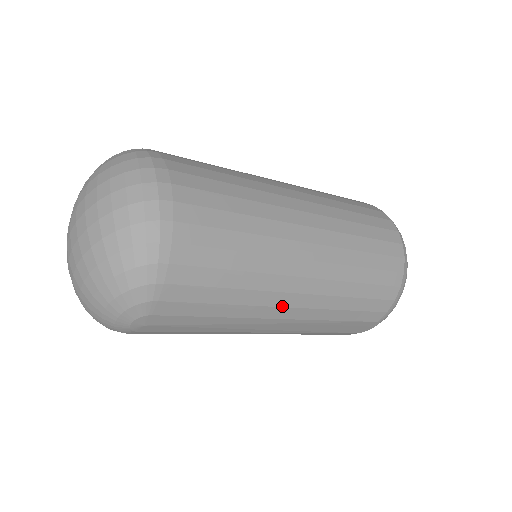
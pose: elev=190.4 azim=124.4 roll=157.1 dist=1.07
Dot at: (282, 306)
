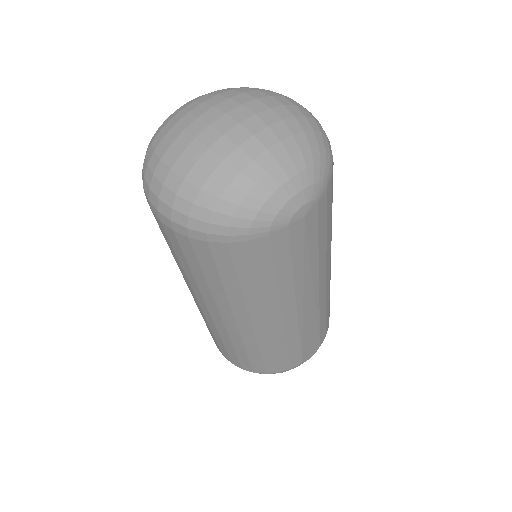
Dot at: (326, 272)
